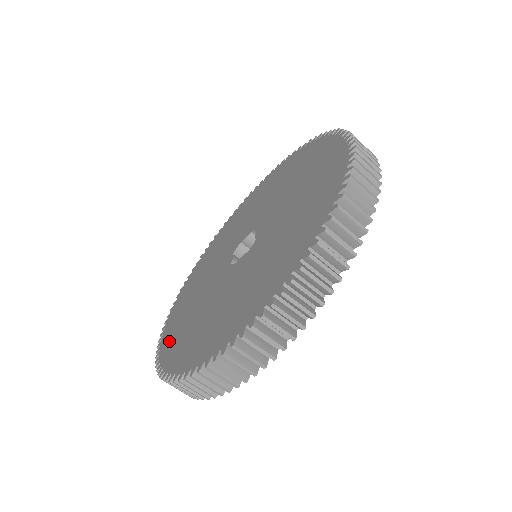
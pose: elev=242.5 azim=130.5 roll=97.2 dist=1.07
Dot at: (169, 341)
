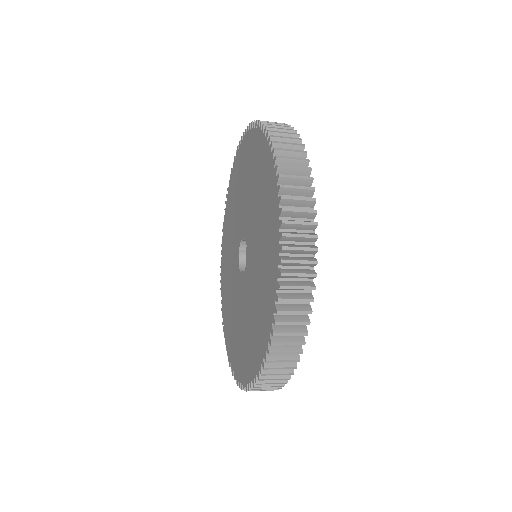
Dot at: (224, 299)
